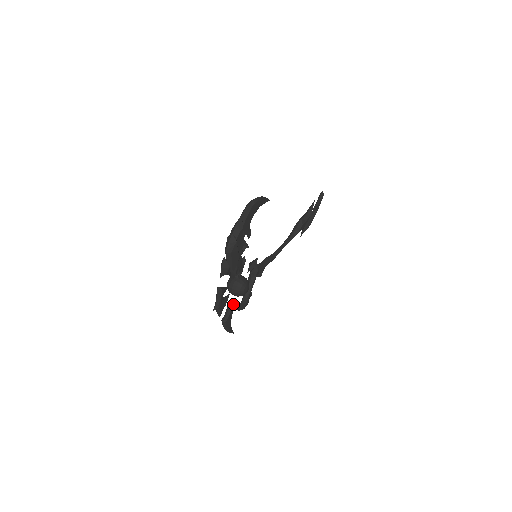
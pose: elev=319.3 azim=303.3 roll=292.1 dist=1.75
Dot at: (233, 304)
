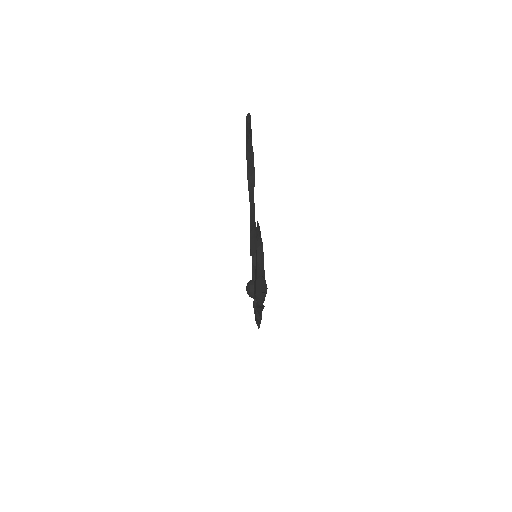
Dot at: occluded
